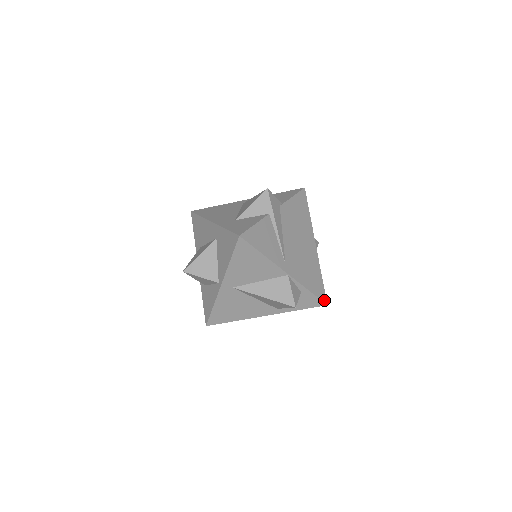
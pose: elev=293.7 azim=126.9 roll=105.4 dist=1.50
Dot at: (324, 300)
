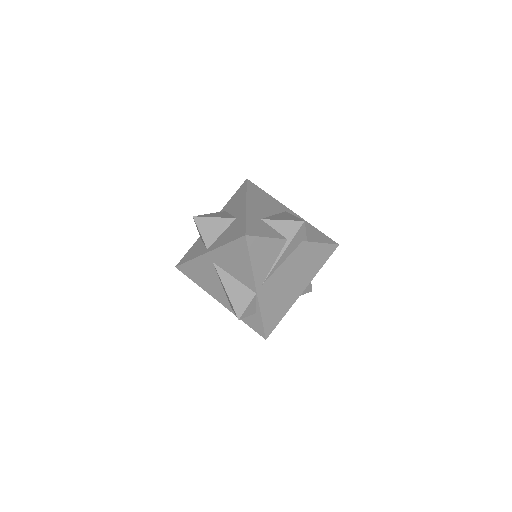
Dot at: (267, 334)
